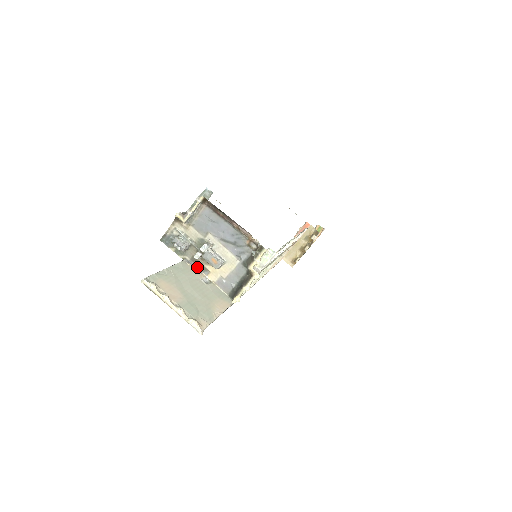
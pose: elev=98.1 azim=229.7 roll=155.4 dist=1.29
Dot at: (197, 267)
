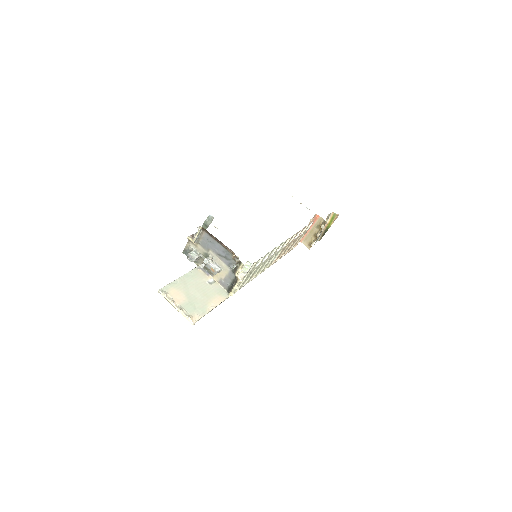
Dot at: (206, 271)
